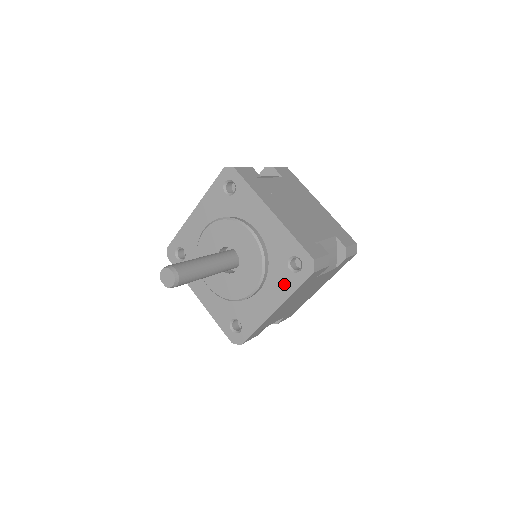
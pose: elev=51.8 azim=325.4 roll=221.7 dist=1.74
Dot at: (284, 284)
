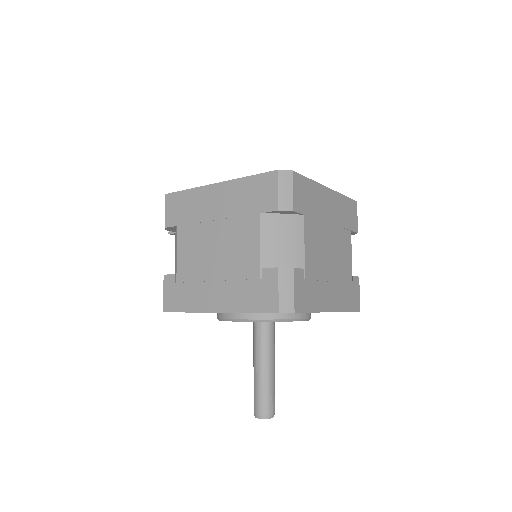
Dot at: occluded
